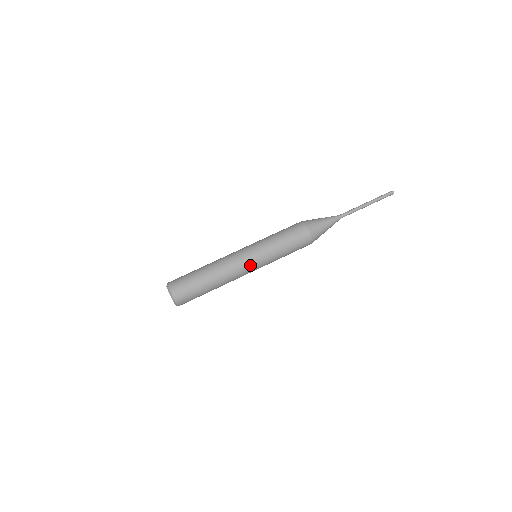
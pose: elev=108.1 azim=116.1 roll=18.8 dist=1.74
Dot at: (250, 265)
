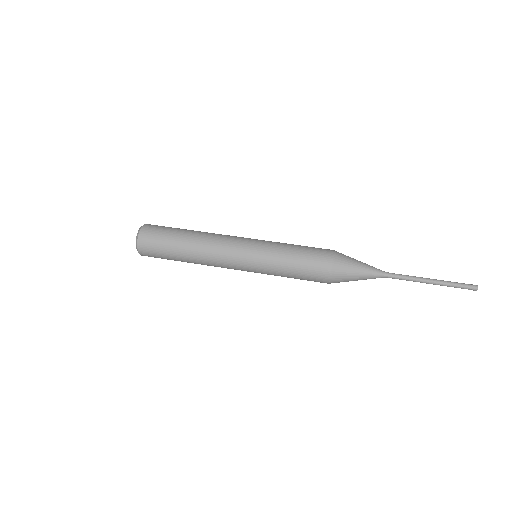
Dot at: (239, 257)
